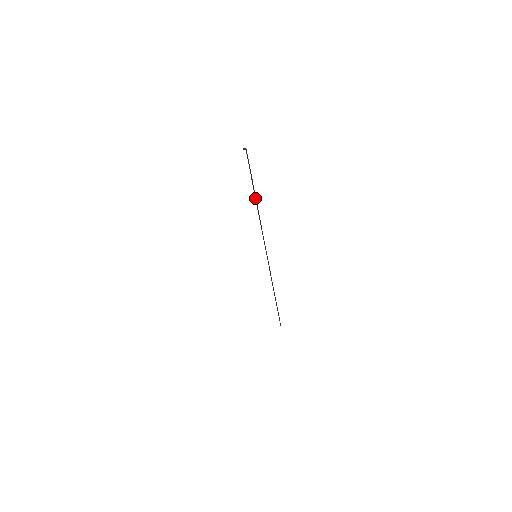
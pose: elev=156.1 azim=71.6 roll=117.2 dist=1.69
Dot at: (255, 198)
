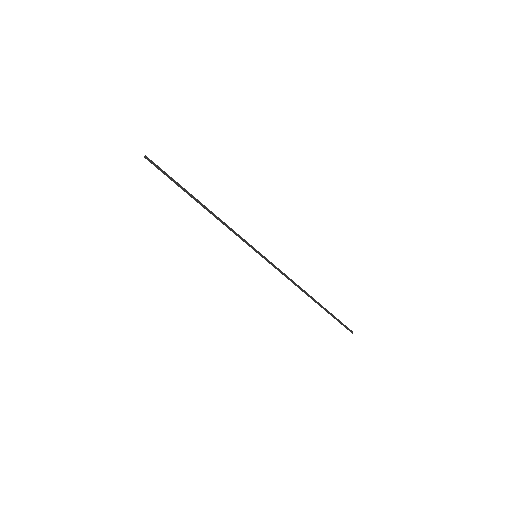
Dot at: (194, 199)
